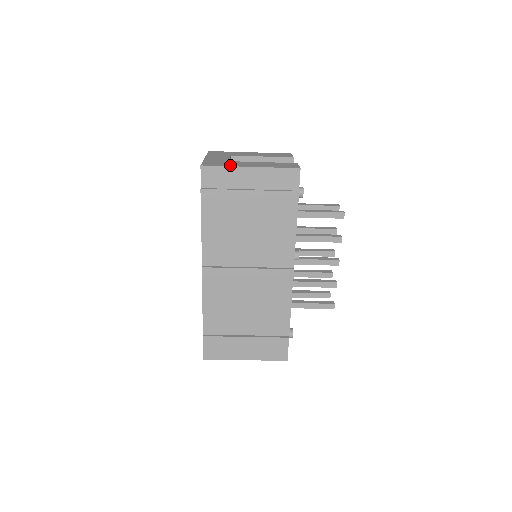
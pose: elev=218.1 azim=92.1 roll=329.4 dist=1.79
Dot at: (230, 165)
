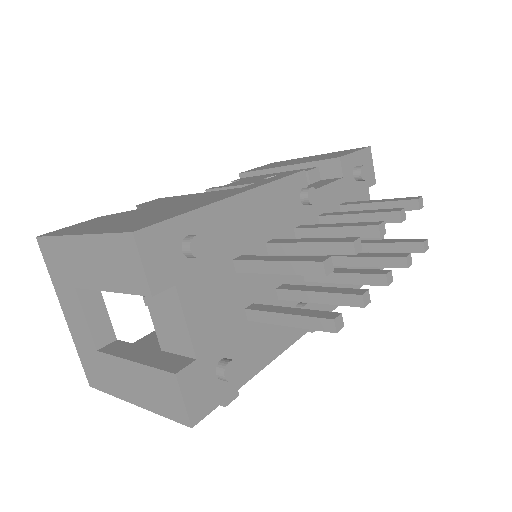
Dot at: (111, 390)
